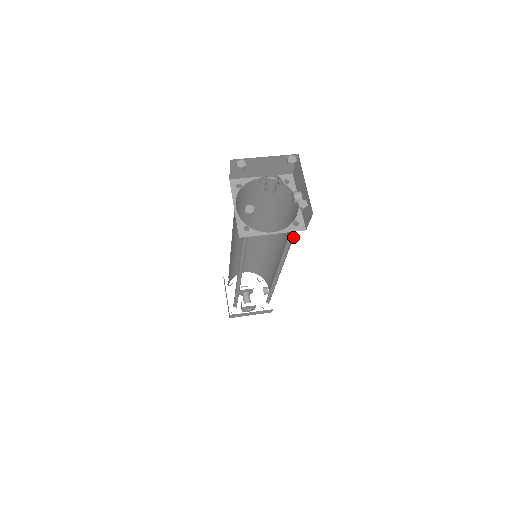
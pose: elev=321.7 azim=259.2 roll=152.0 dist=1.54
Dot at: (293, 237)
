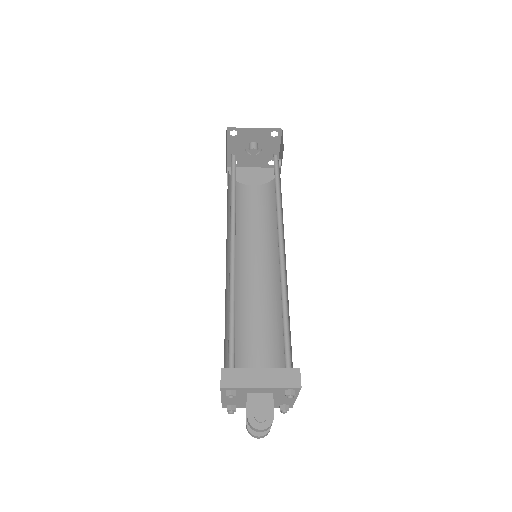
Dot at: occluded
